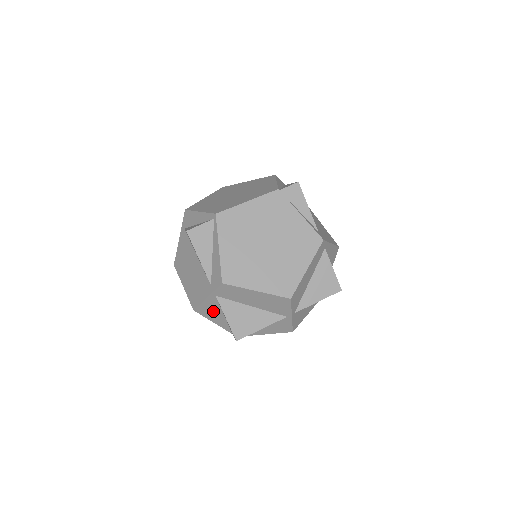
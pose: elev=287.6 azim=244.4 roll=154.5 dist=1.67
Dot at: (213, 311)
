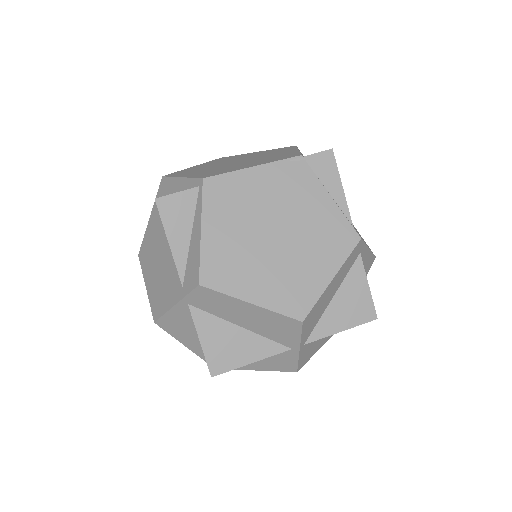
Dot at: (183, 327)
